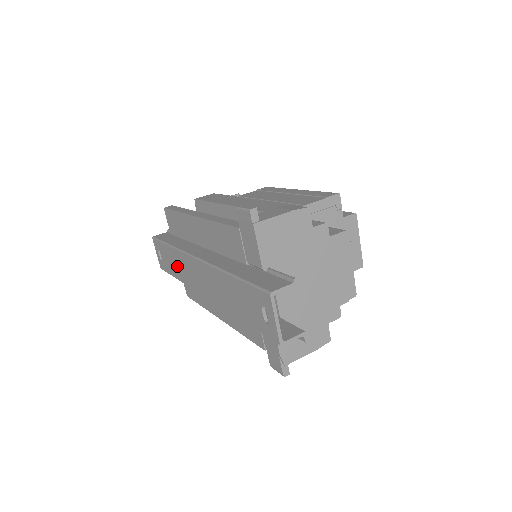
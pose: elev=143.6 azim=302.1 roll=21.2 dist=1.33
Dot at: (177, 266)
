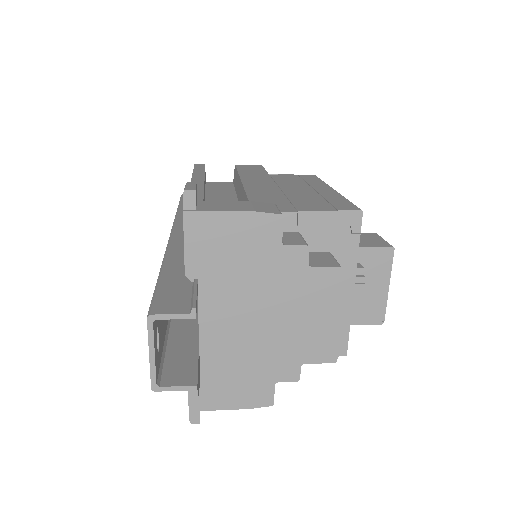
Dot at: occluded
